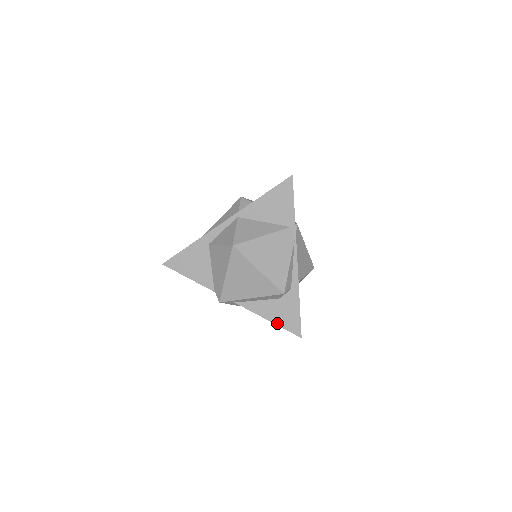
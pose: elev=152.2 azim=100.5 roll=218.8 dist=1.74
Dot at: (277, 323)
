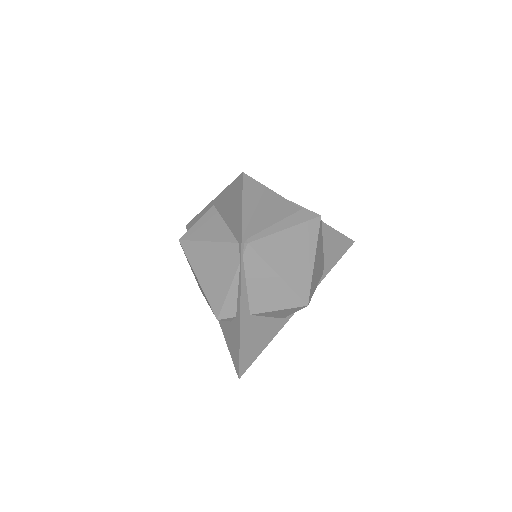
Dot at: (228, 346)
